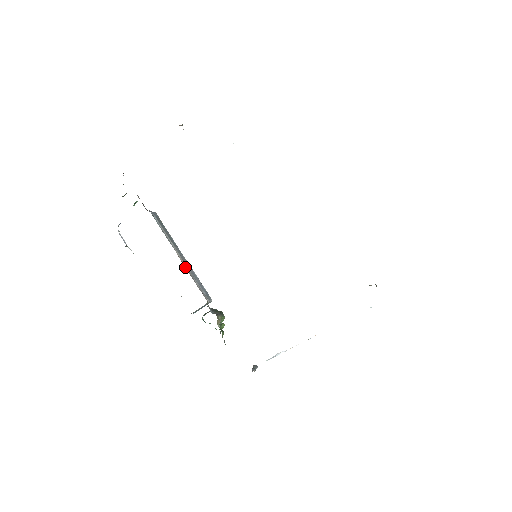
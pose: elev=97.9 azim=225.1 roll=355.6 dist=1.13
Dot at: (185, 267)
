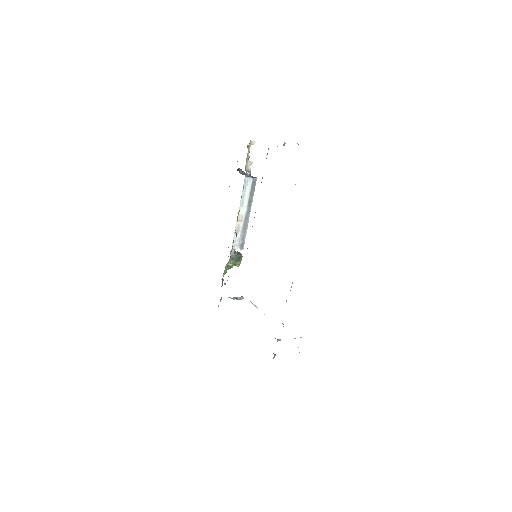
Dot at: (237, 223)
